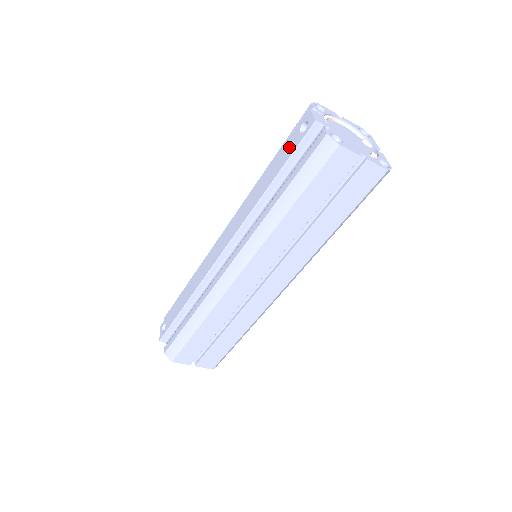
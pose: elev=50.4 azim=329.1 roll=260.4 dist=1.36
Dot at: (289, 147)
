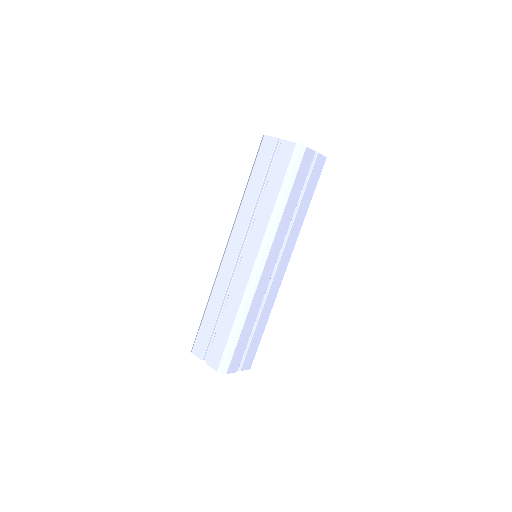
Dot at: occluded
